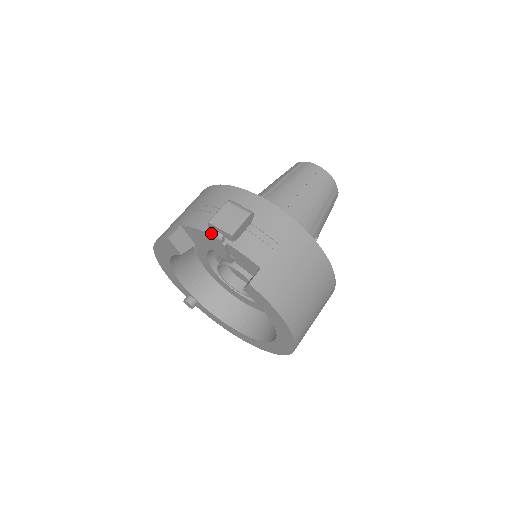
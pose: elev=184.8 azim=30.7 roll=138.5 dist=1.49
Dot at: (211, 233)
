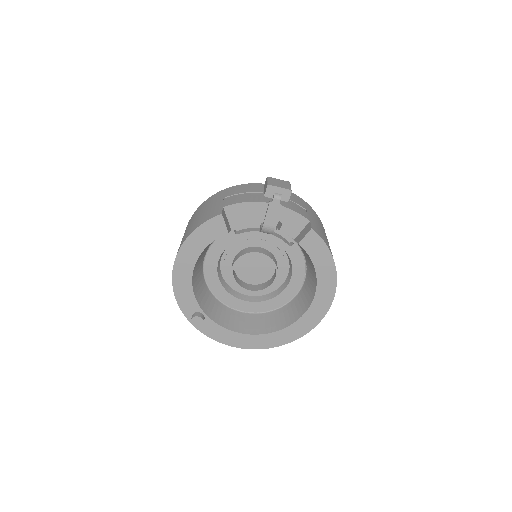
Dot at: (262, 201)
